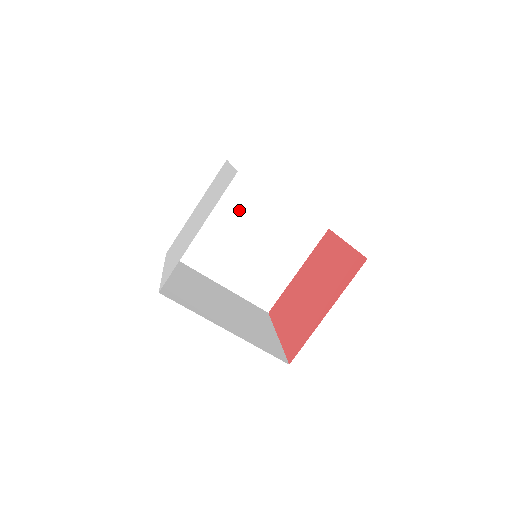
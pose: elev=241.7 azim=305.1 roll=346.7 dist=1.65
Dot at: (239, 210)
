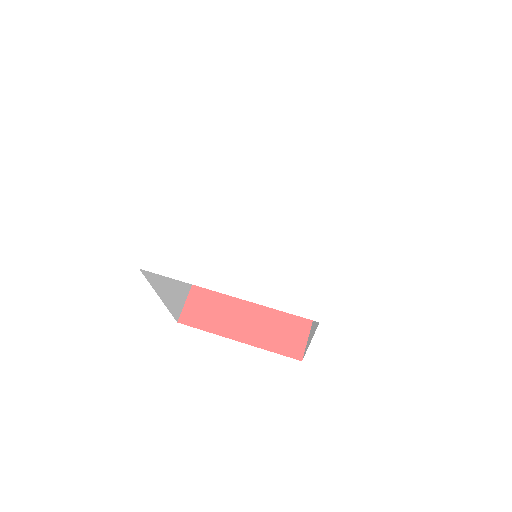
Dot at: occluded
